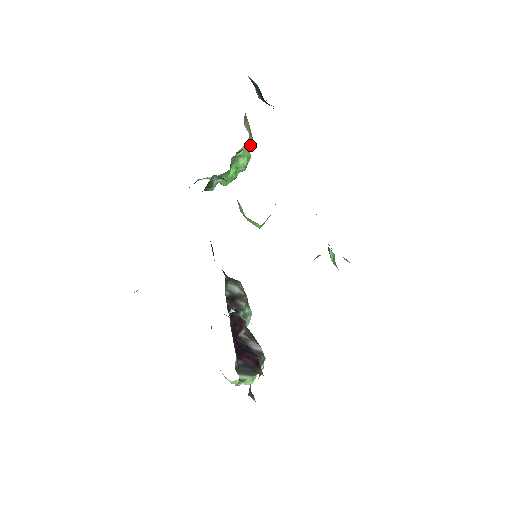
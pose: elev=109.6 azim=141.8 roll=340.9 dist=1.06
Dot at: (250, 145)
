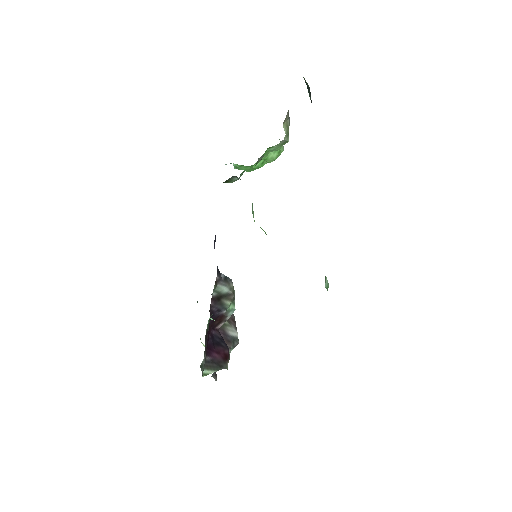
Dot at: (284, 143)
